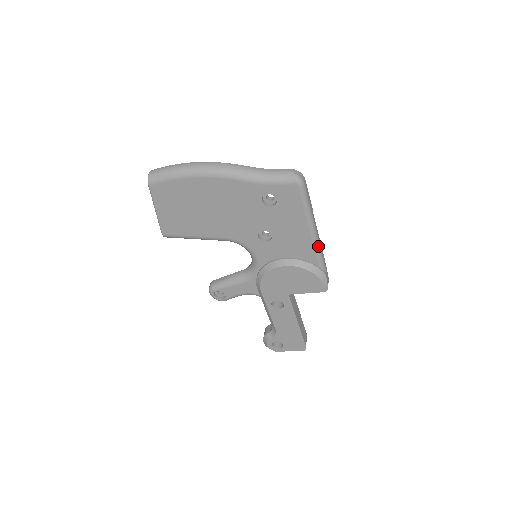
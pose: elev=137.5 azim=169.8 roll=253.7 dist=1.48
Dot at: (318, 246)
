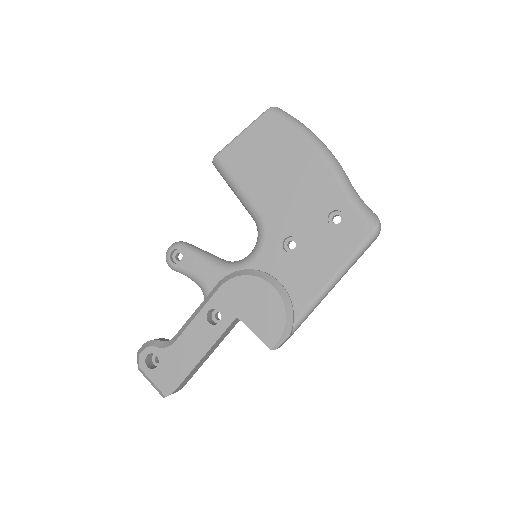
Dot at: (318, 301)
